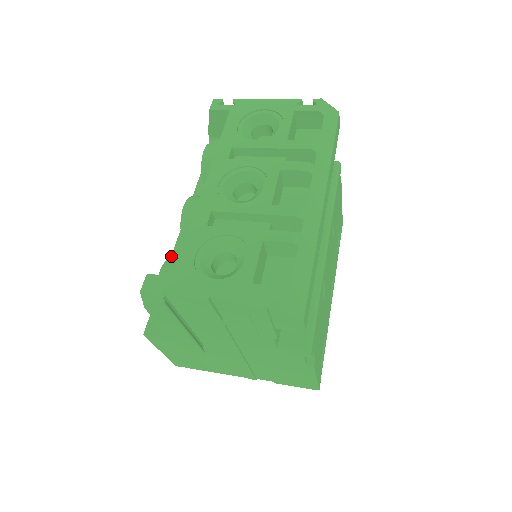
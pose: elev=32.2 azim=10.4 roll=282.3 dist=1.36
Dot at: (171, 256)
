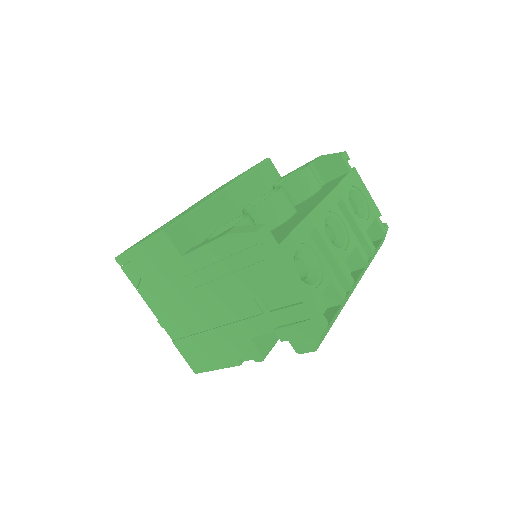
Dot at: (215, 195)
